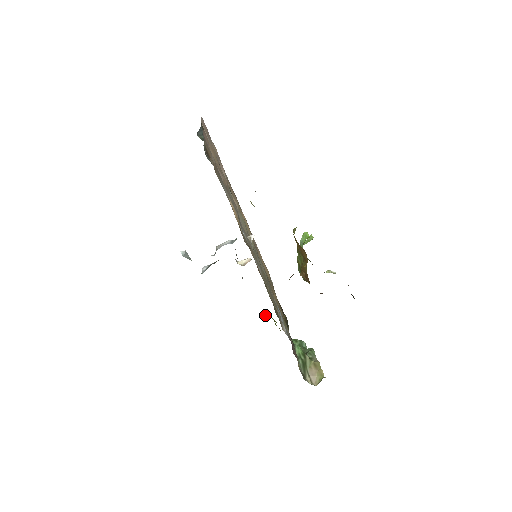
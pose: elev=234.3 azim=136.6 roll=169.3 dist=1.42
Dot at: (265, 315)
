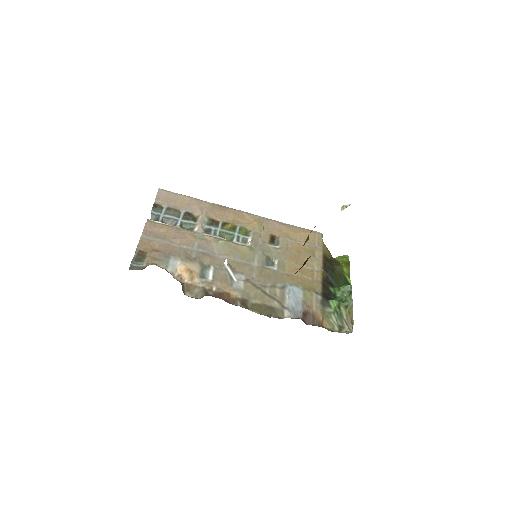
Dot at: occluded
